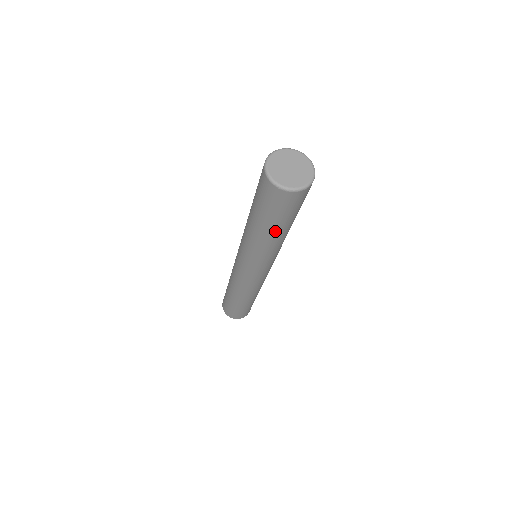
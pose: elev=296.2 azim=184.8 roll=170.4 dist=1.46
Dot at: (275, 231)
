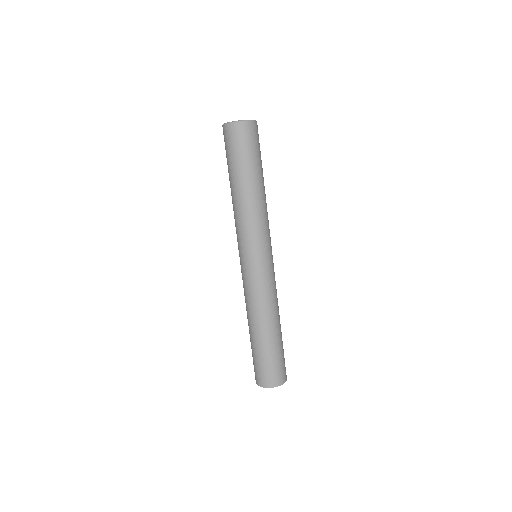
Dot at: (259, 177)
